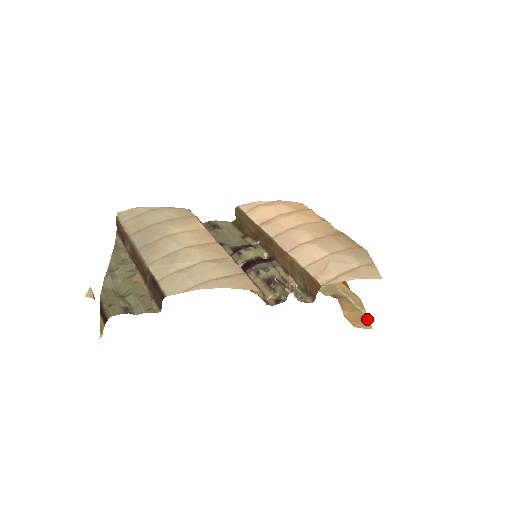
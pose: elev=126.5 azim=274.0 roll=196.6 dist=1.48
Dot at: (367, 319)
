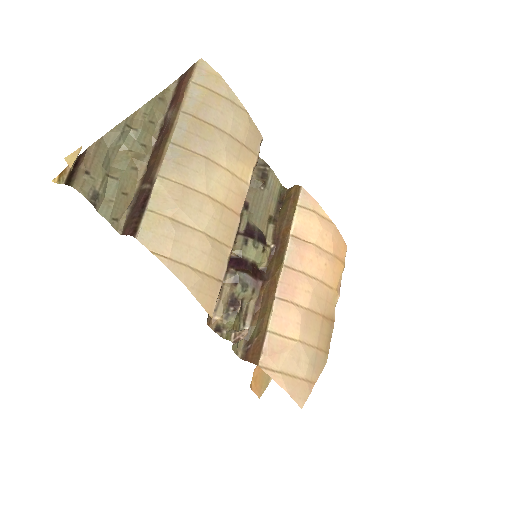
Dot at: (266, 386)
